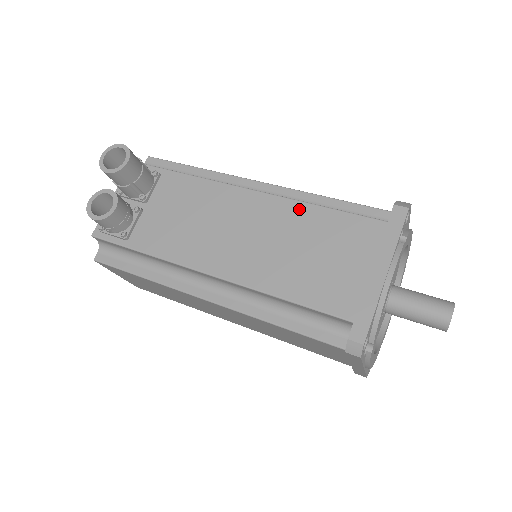
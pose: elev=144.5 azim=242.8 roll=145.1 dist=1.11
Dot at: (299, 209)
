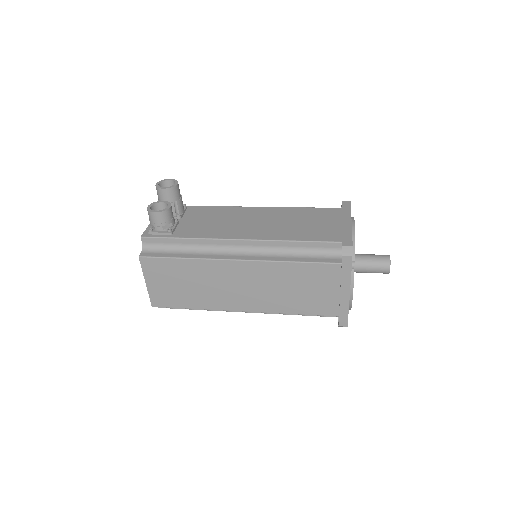
Dot at: (288, 210)
